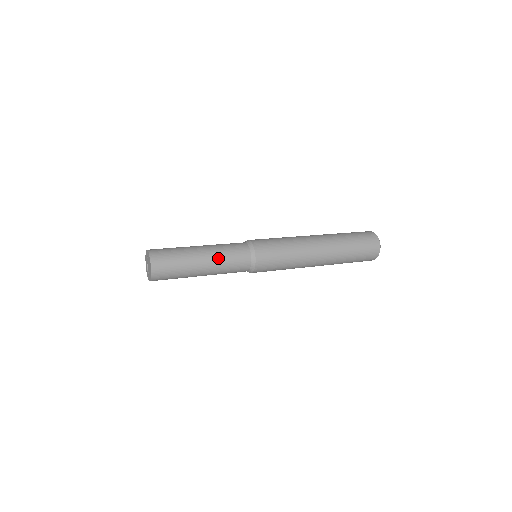
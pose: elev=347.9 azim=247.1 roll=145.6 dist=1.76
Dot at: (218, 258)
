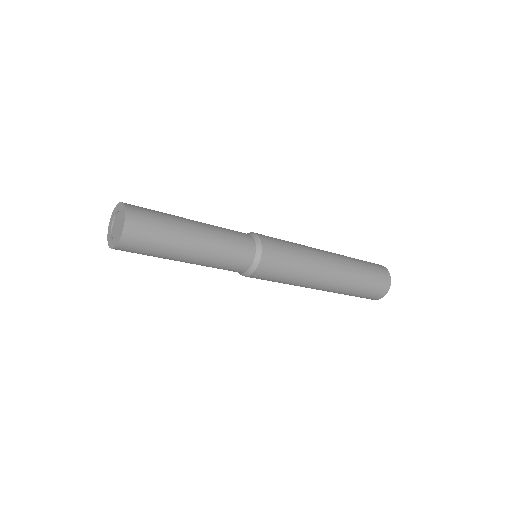
Dot at: (214, 251)
